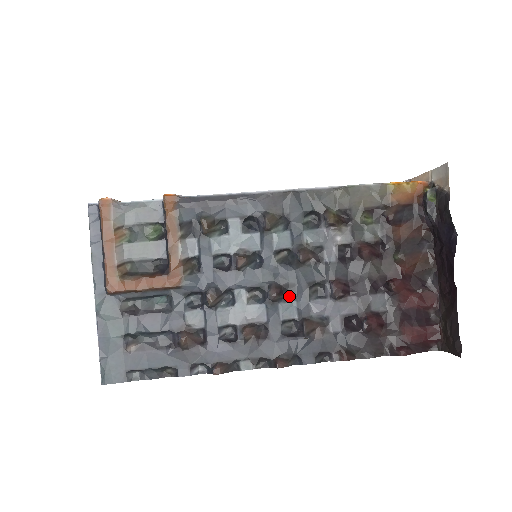
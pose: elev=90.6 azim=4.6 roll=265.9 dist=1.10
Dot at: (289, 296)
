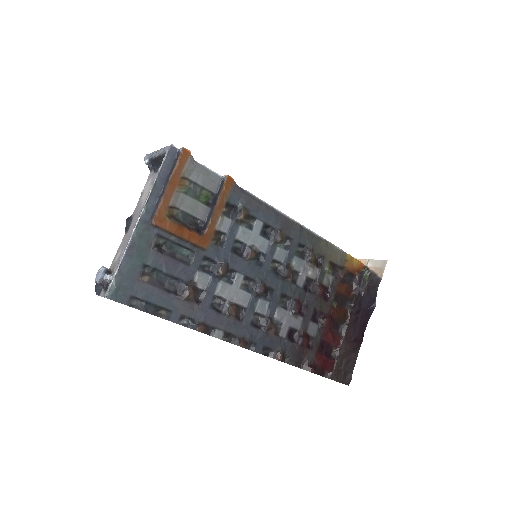
Dot at: (267, 296)
